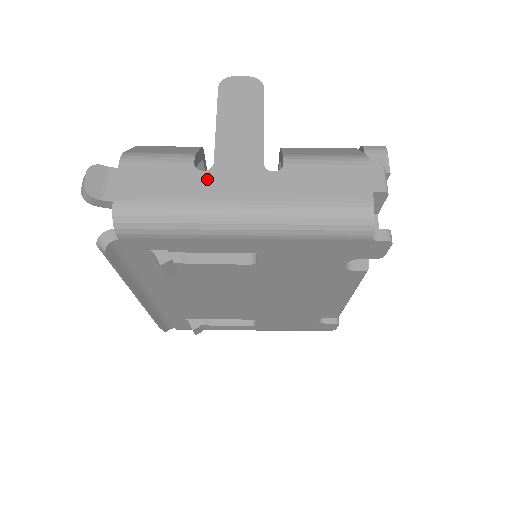
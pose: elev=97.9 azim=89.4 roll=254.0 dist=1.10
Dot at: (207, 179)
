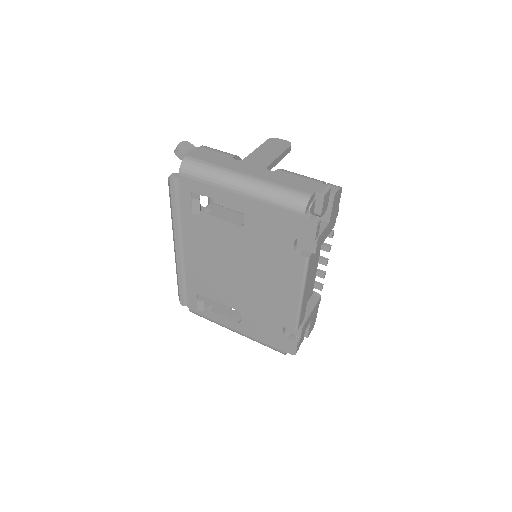
Dot at: (235, 163)
